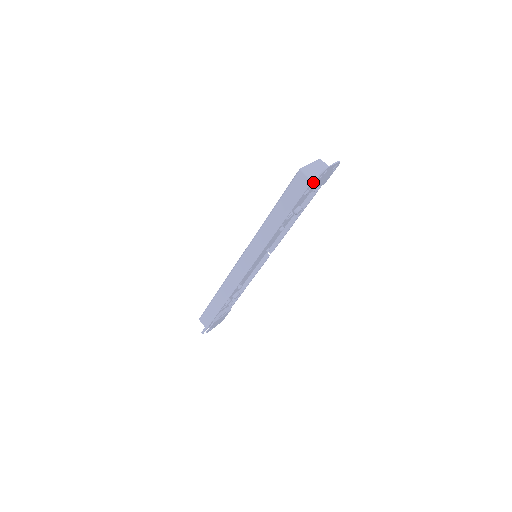
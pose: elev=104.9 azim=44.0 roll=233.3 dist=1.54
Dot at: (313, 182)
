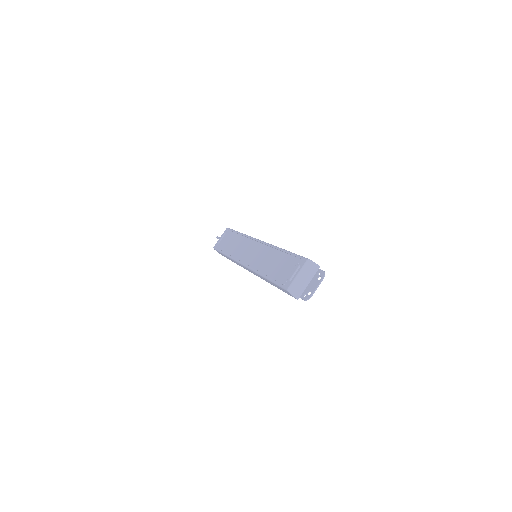
Dot at: occluded
